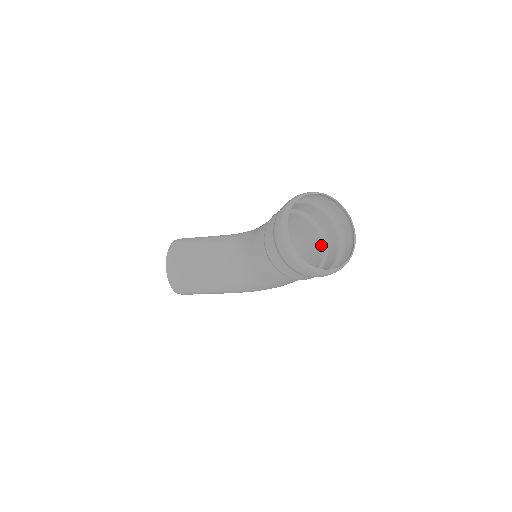
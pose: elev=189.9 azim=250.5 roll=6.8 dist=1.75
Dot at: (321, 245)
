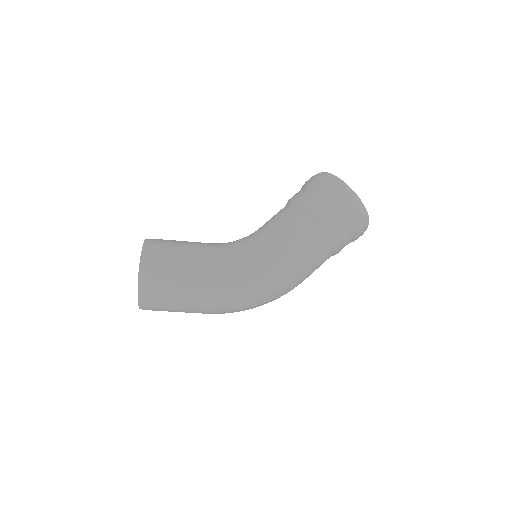
Dot at: occluded
